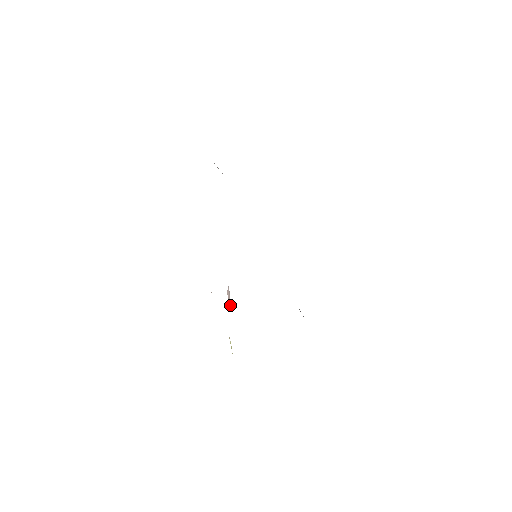
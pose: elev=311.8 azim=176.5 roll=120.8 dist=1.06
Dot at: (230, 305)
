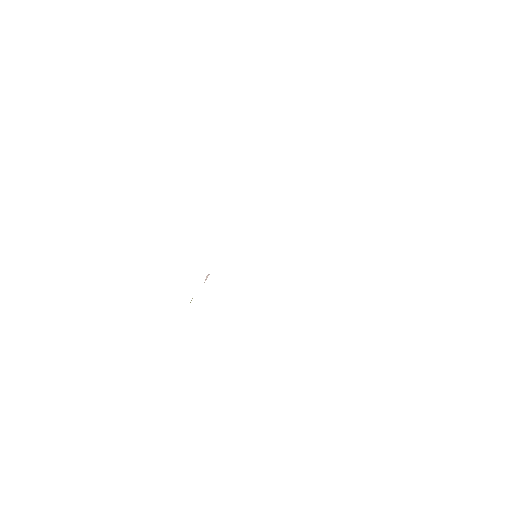
Dot at: occluded
